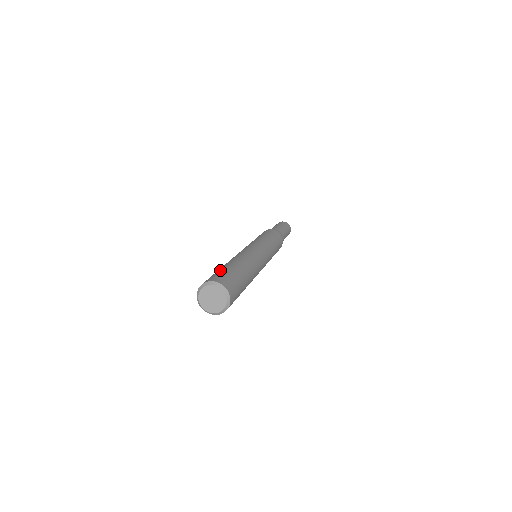
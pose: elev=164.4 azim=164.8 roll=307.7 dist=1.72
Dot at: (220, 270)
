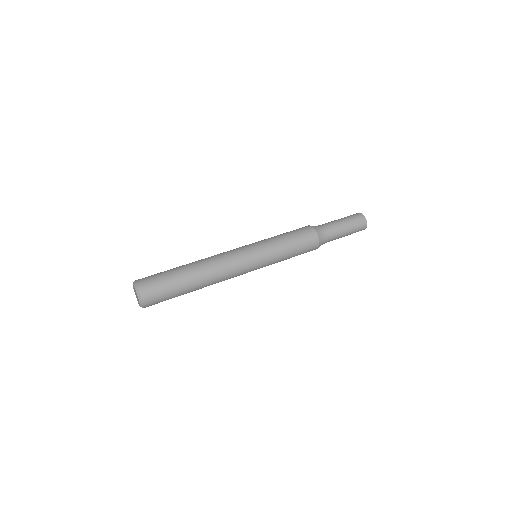
Dot at: occluded
